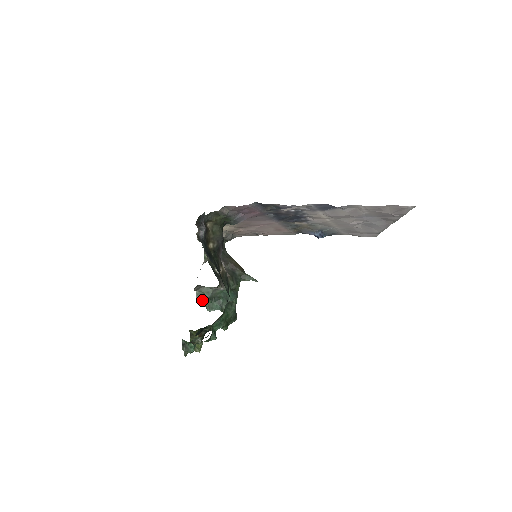
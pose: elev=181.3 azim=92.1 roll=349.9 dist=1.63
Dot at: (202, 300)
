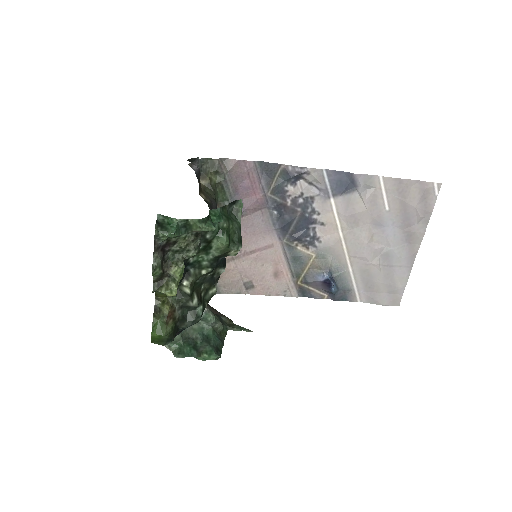
Dot at: occluded
